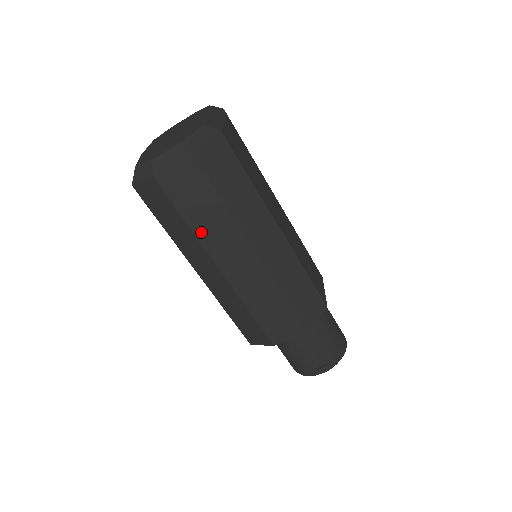
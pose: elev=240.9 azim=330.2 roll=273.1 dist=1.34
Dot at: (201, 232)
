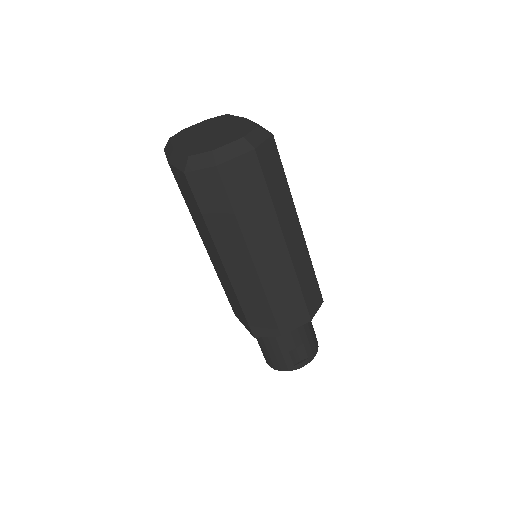
Dot at: (245, 223)
